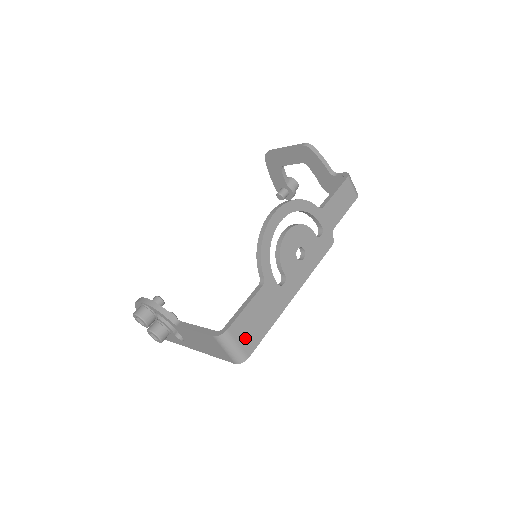
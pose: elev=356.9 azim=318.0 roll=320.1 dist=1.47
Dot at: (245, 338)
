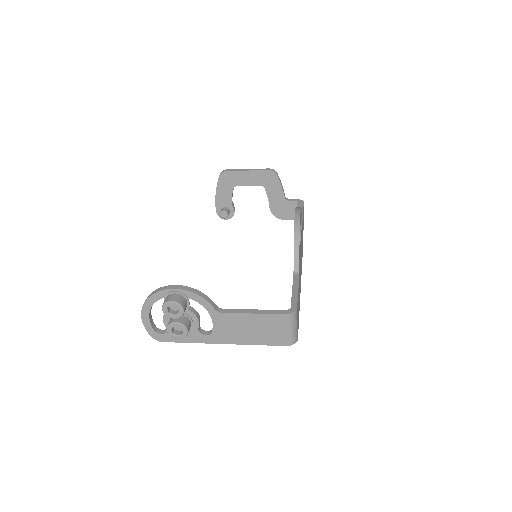
Dot at: occluded
